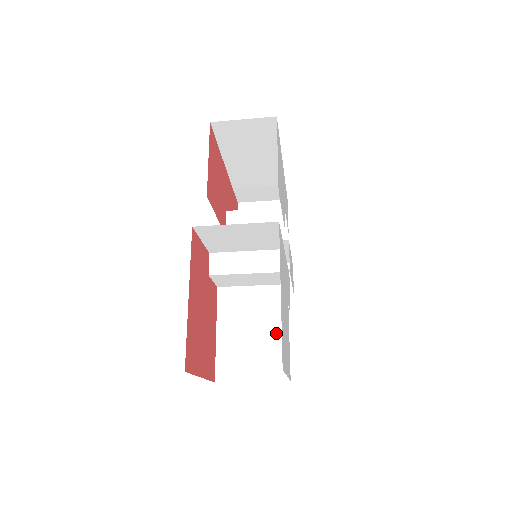
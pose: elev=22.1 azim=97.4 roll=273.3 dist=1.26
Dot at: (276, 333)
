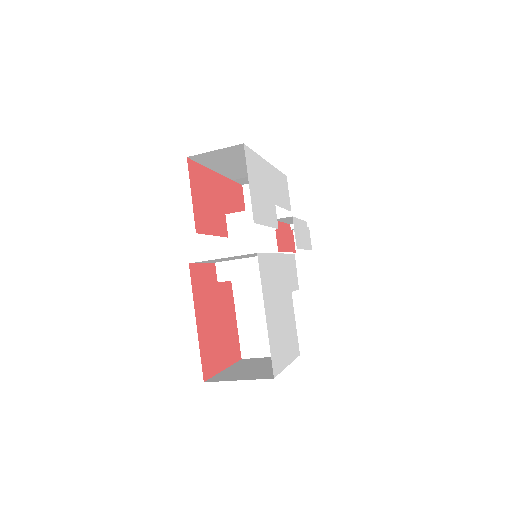
Dot at: occluded
